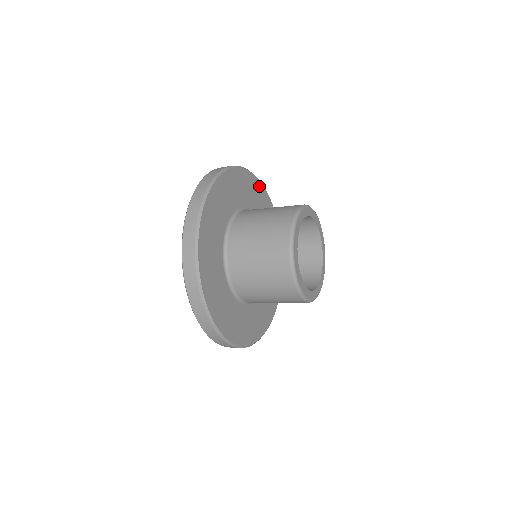
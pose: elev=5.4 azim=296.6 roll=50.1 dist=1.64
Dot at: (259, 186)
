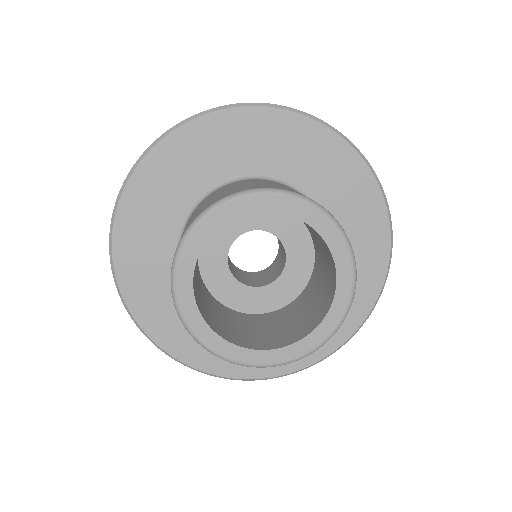
Dot at: (238, 117)
